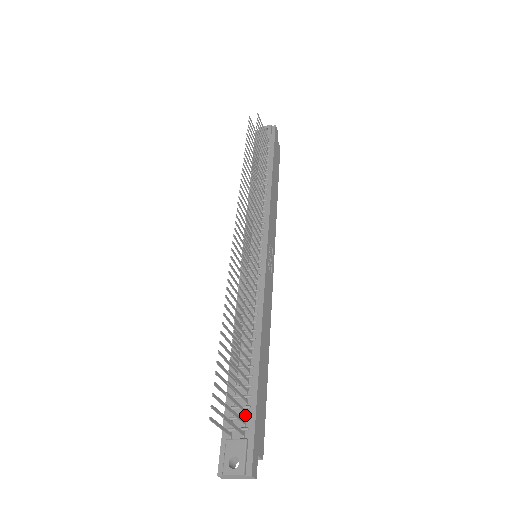
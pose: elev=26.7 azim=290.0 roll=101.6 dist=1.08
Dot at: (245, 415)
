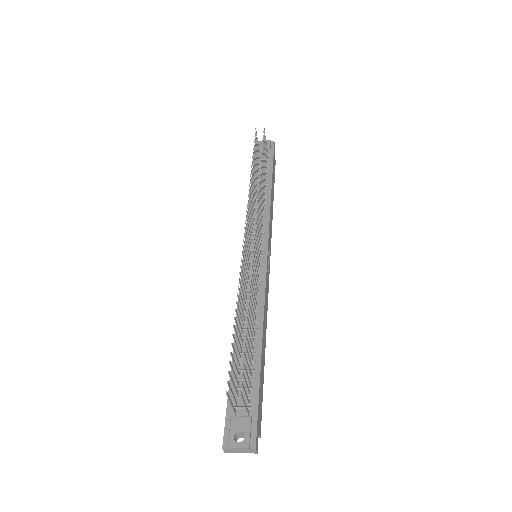
Dot at: (249, 396)
